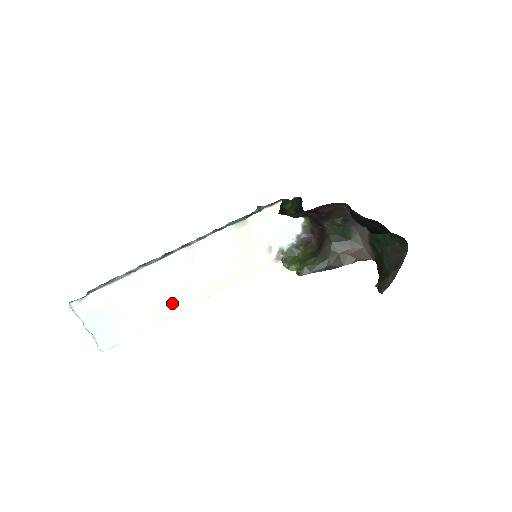
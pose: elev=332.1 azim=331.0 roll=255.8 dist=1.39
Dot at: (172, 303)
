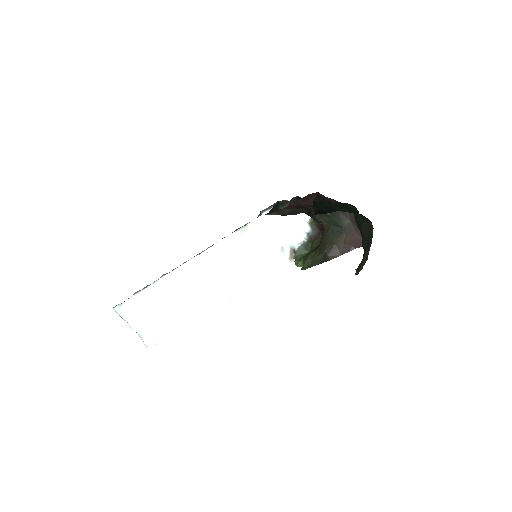
Dot at: (198, 305)
